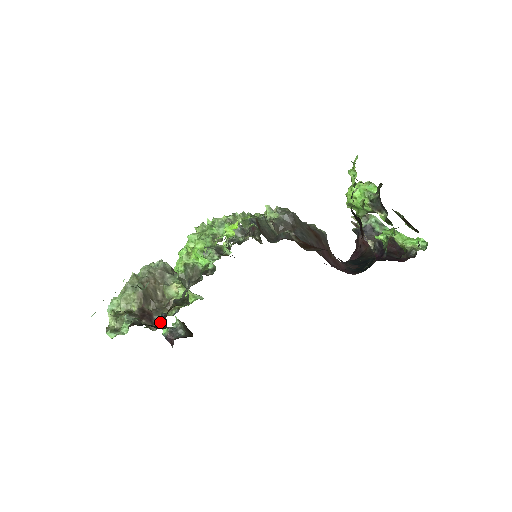
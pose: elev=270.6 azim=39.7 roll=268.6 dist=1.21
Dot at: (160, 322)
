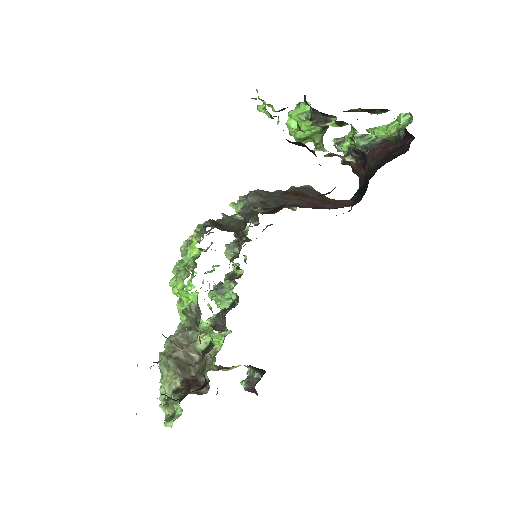
Dot at: (208, 381)
